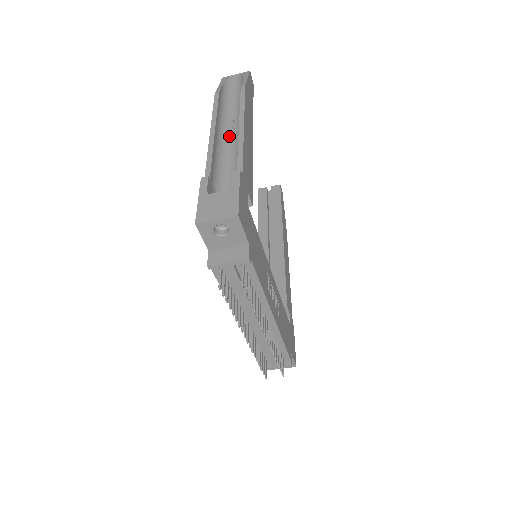
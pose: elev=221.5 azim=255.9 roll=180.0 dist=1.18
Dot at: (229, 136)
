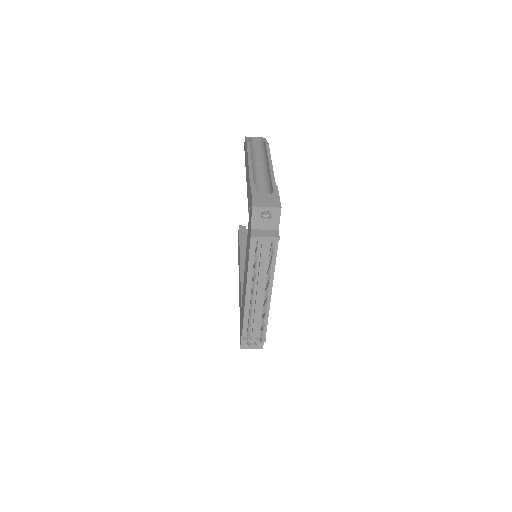
Dot at: (257, 170)
